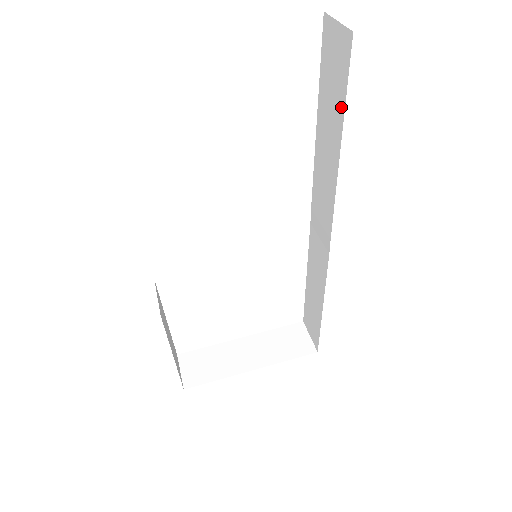
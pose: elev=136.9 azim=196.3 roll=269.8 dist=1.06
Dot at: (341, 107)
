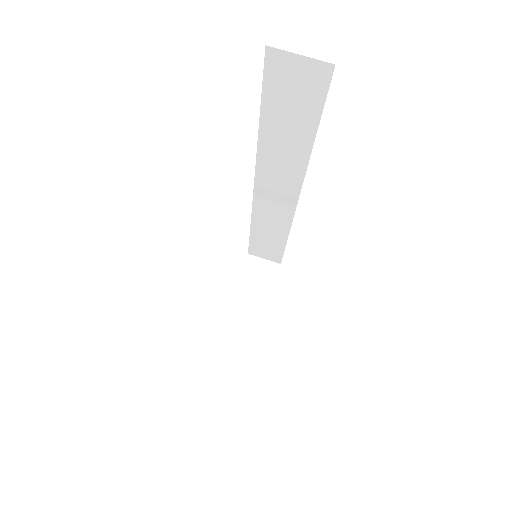
Dot at: (313, 116)
